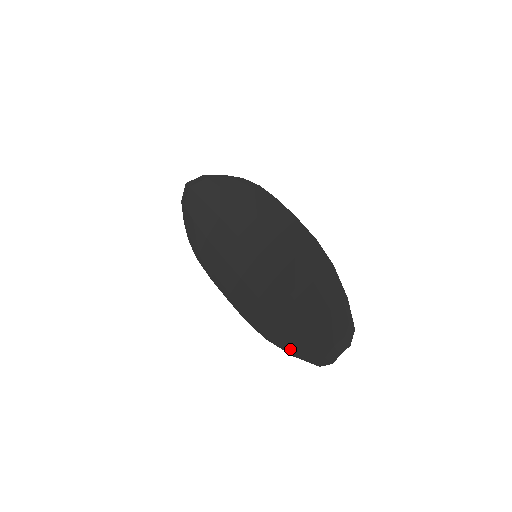
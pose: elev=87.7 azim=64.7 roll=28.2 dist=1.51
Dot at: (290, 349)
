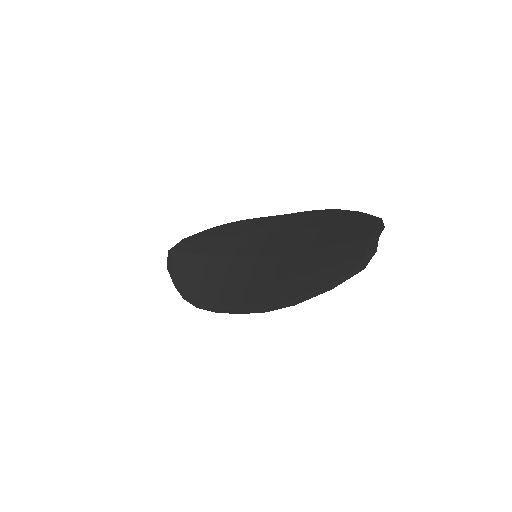
Dot at: (325, 286)
